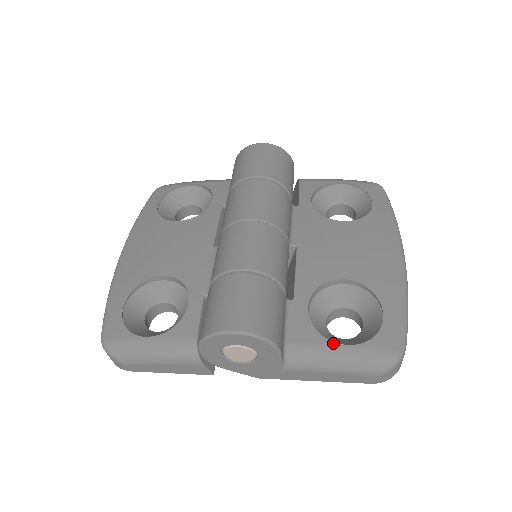
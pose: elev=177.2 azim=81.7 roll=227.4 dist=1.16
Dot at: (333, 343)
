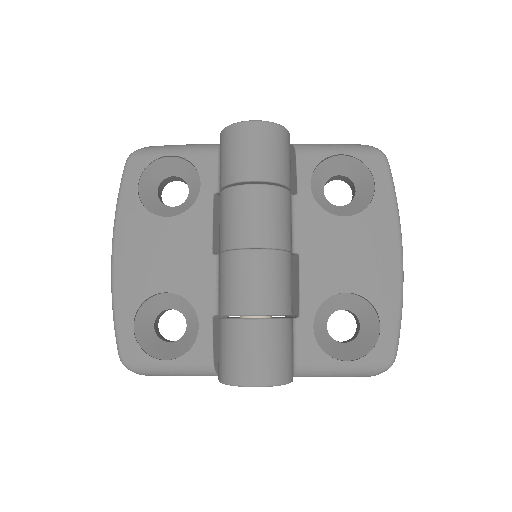
Dot at: (336, 361)
